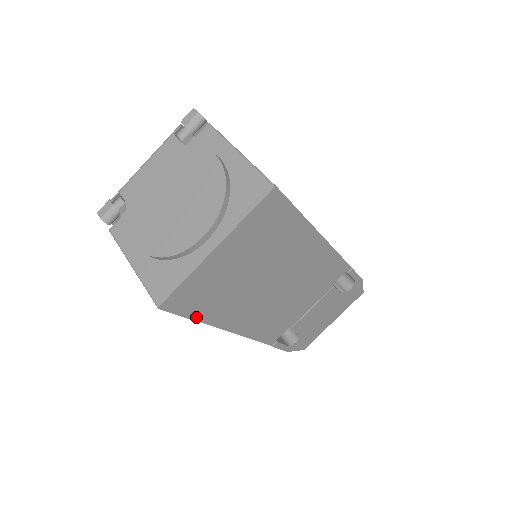
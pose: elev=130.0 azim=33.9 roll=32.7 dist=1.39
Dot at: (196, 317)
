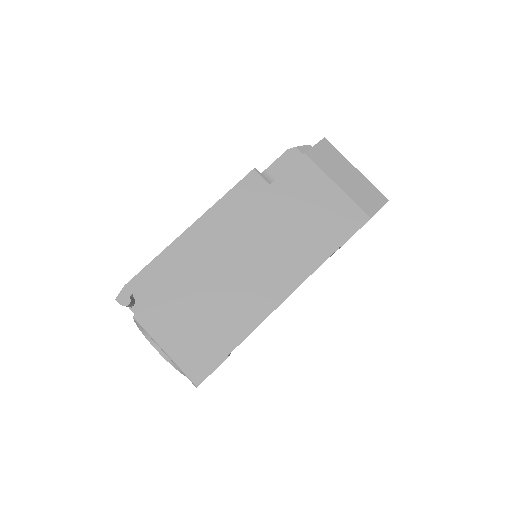
Dot at: occluded
